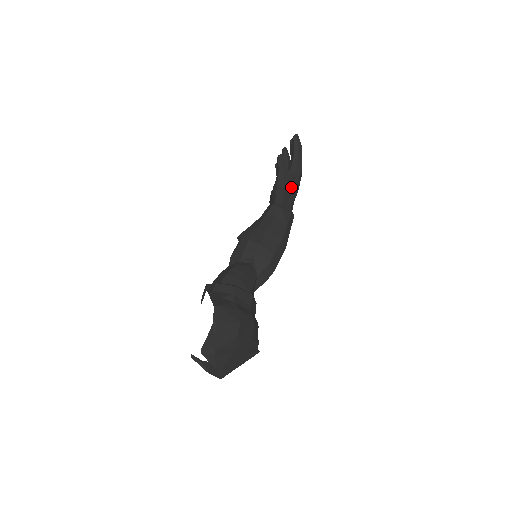
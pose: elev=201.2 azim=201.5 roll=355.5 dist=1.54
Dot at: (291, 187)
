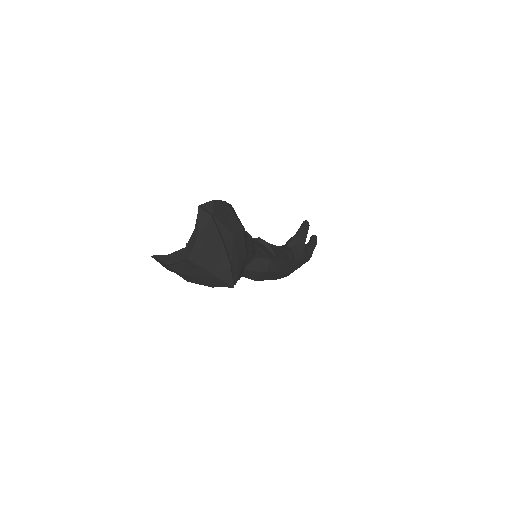
Dot at: occluded
